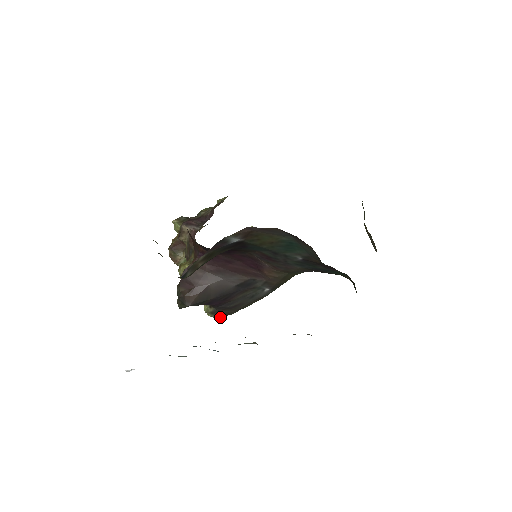
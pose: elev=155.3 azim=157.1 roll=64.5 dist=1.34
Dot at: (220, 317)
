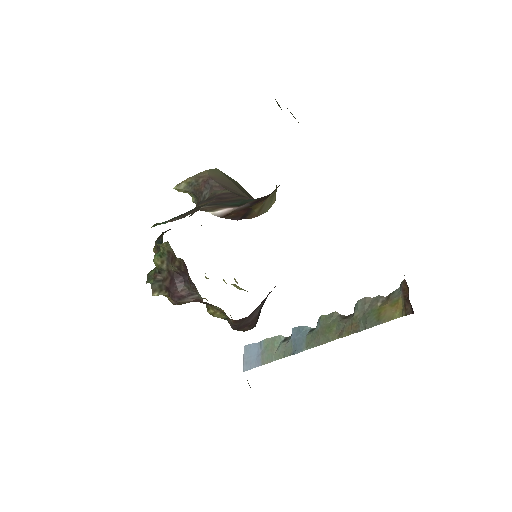
Dot at: occluded
